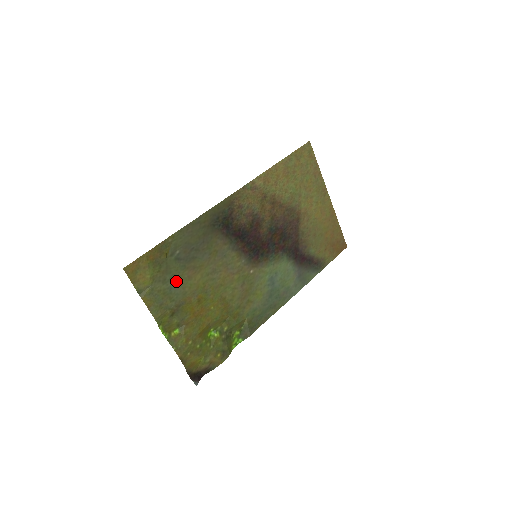
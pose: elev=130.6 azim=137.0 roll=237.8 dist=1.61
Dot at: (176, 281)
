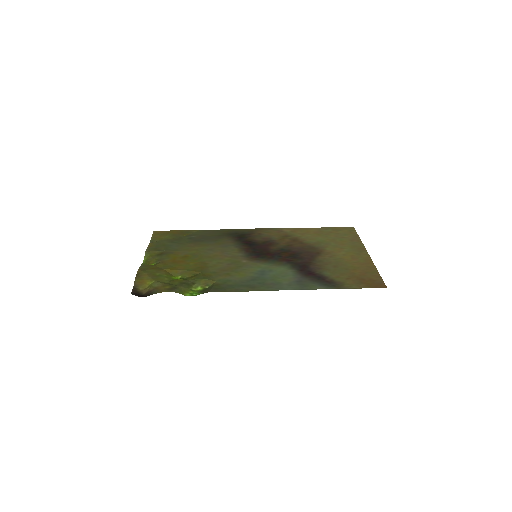
Dot at: (179, 245)
